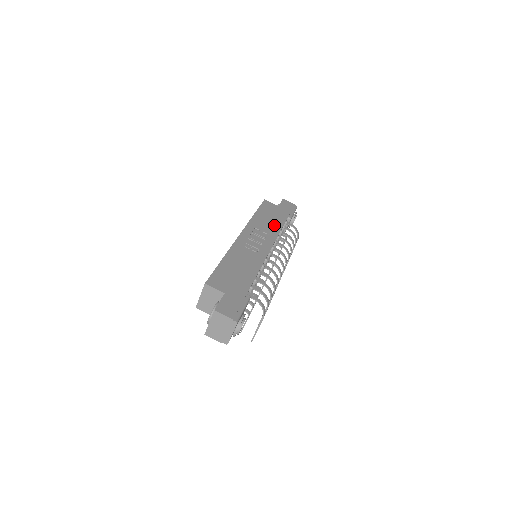
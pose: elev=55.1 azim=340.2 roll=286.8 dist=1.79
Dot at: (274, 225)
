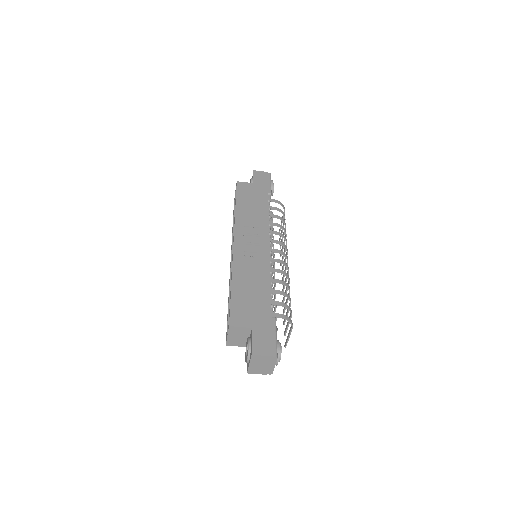
Dot at: (260, 212)
